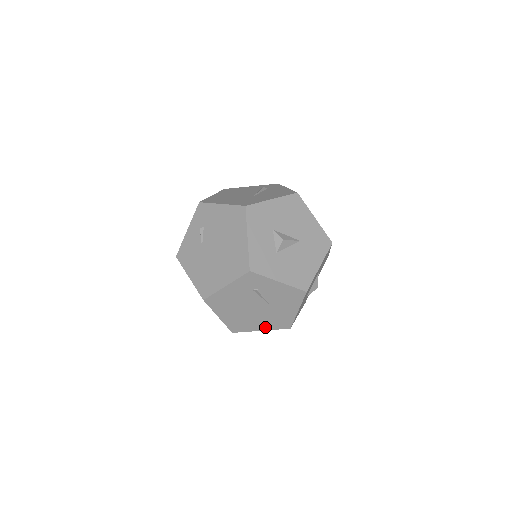
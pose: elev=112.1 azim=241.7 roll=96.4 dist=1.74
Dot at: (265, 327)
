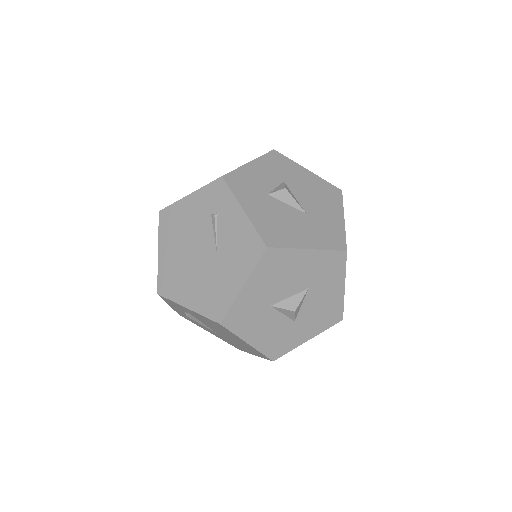
Dot at: (194, 303)
